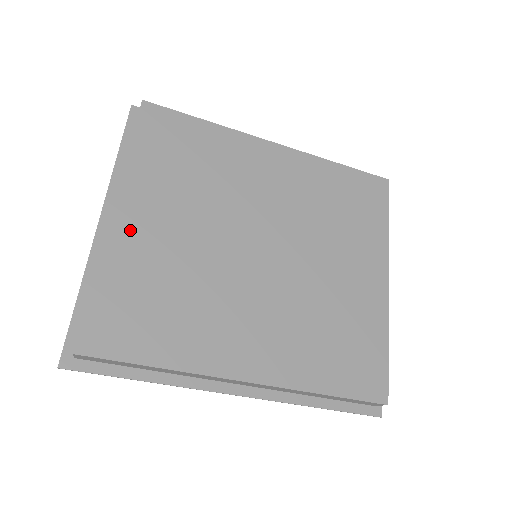
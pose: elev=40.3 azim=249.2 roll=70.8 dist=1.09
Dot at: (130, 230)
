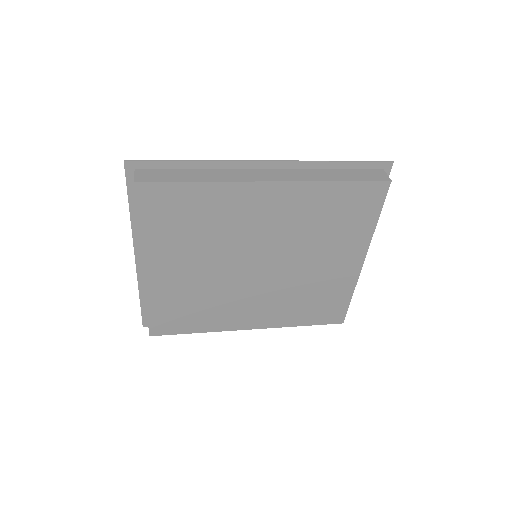
Dot at: (159, 278)
